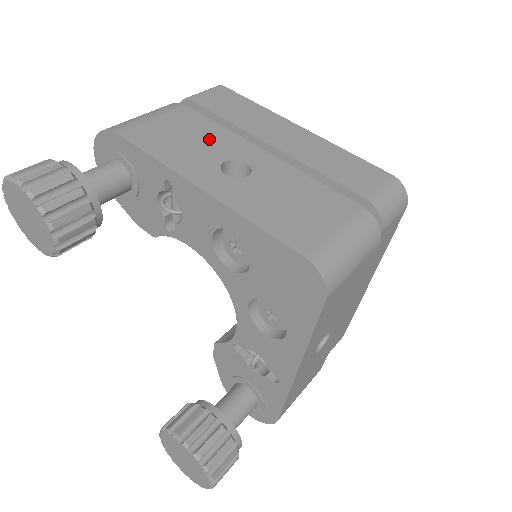
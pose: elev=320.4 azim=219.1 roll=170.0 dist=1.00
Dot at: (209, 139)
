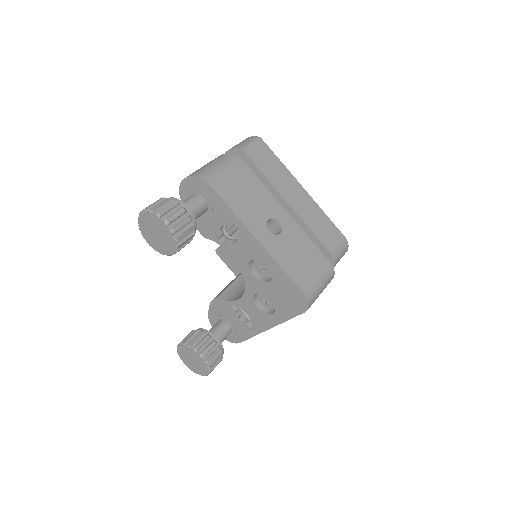
Dot at: (260, 199)
